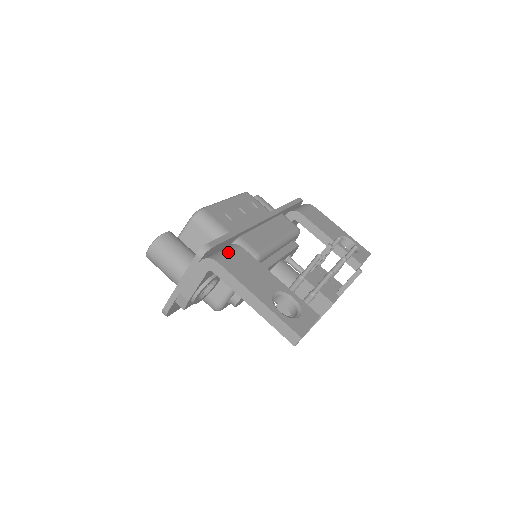
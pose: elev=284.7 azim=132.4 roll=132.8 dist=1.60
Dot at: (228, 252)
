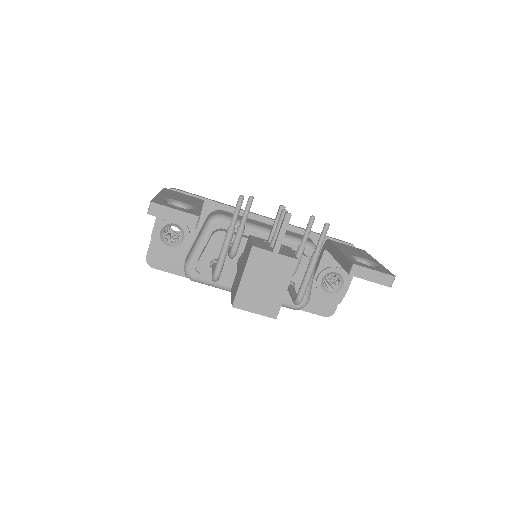
Dot at: (185, 194)
